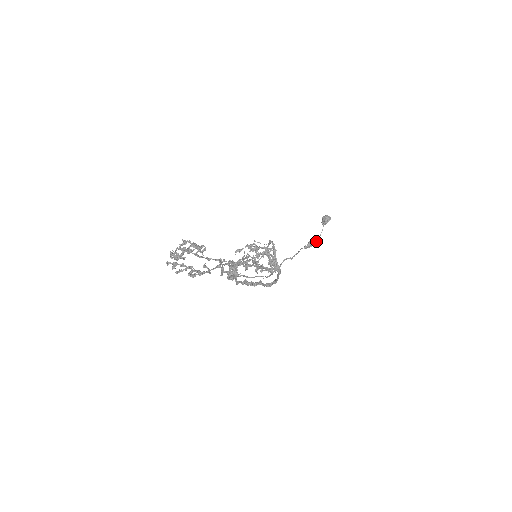
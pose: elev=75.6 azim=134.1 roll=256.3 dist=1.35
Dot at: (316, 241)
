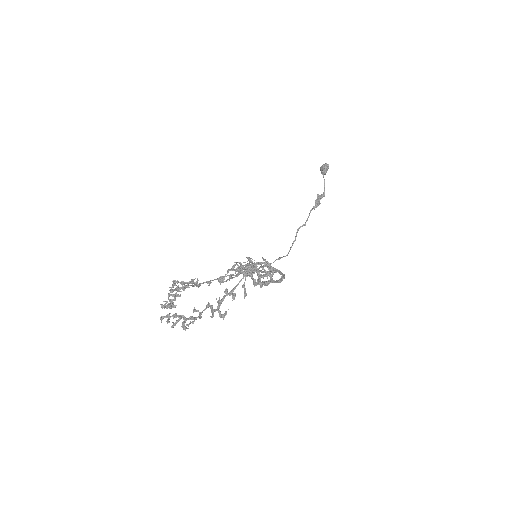
Dot at: (322, 197)
